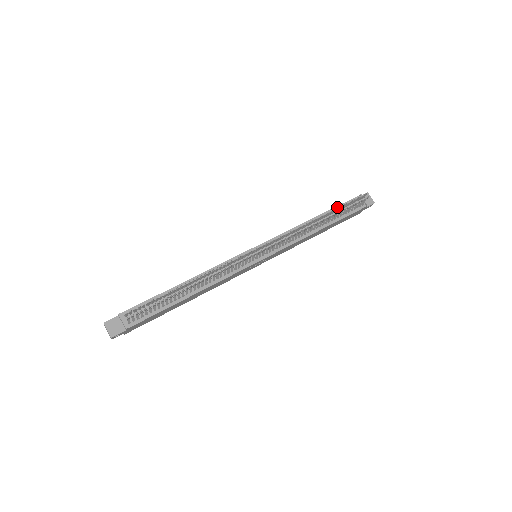
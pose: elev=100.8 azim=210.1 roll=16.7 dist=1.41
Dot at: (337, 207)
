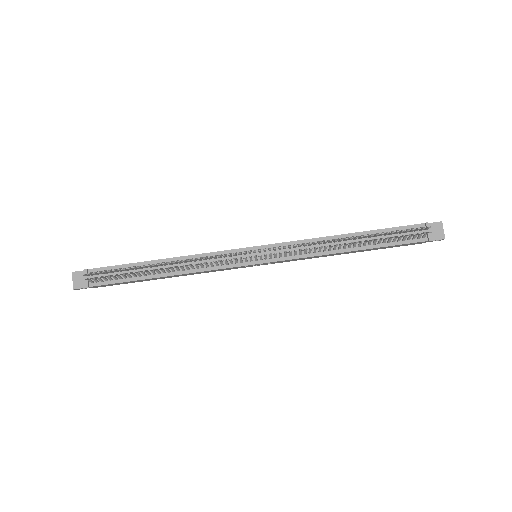
Dot at: (385, 229)
